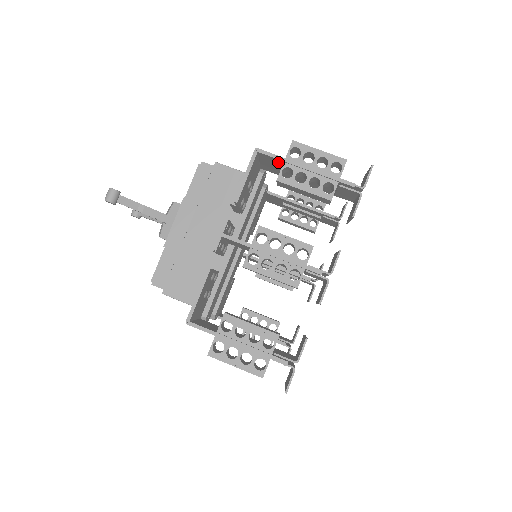
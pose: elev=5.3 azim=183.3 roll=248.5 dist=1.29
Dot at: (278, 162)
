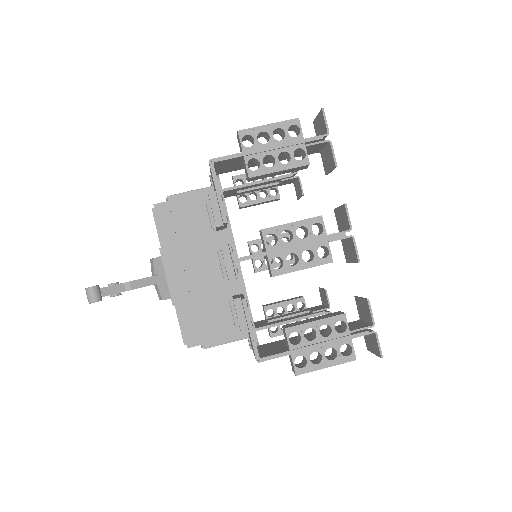
Dot at: (236, 160)
